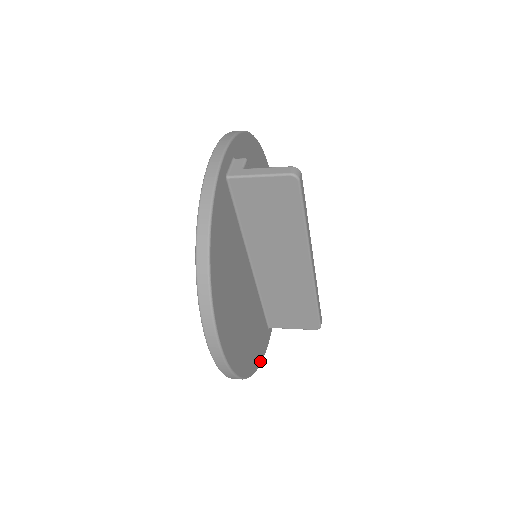
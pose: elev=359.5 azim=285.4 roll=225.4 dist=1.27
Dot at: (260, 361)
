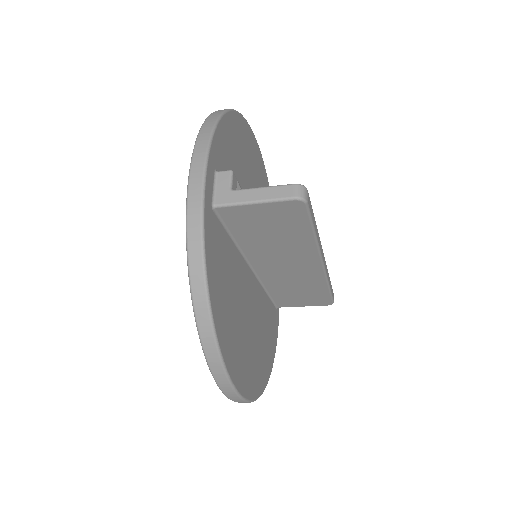
Dot at: (274, 351)
